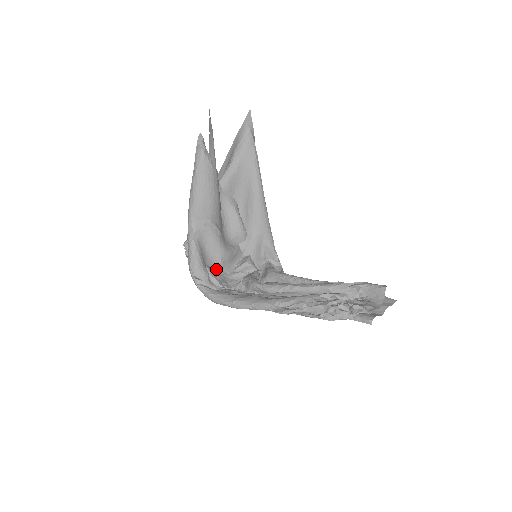
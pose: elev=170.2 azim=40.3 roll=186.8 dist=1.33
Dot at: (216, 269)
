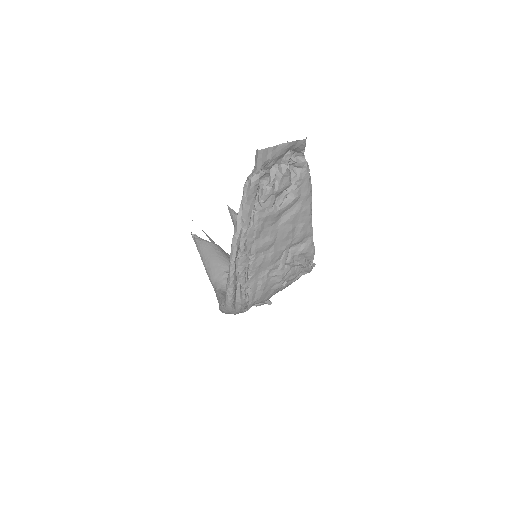
Dot at: occluded
